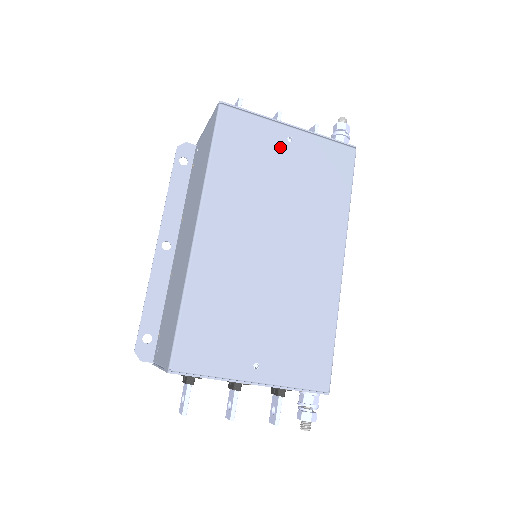
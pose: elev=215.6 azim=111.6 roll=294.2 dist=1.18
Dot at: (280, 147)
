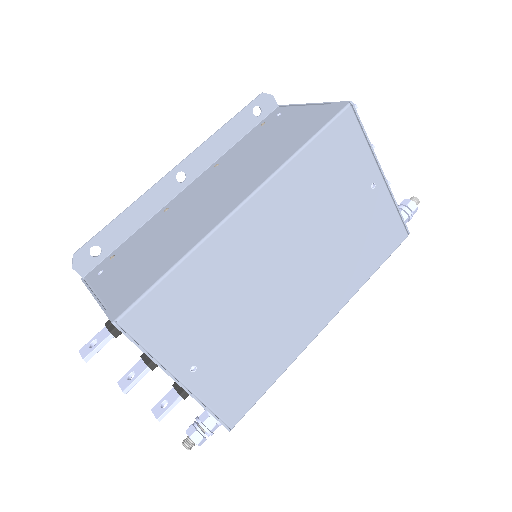
Dot at: (361, 186)
